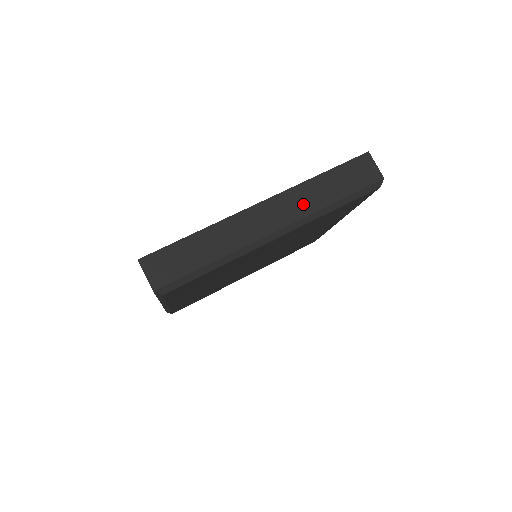
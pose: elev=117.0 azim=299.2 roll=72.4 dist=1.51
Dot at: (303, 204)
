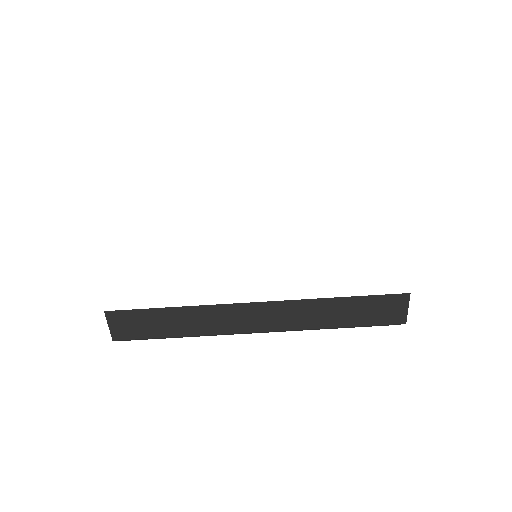
Dot at: (301, 318)
